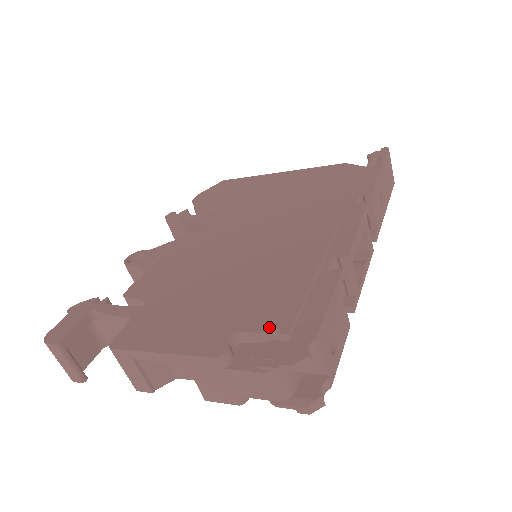
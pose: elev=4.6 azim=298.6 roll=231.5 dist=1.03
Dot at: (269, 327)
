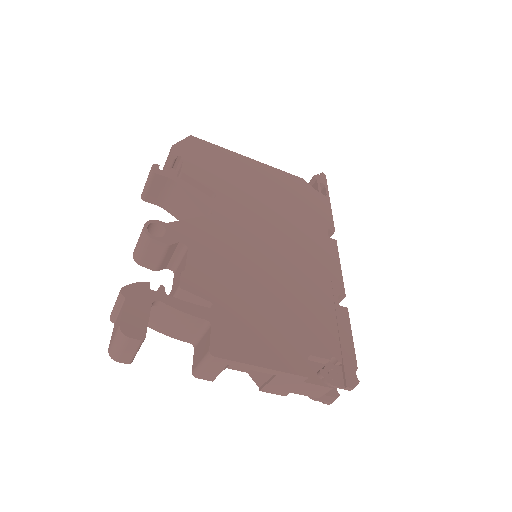
Dot at: (329, 354)
